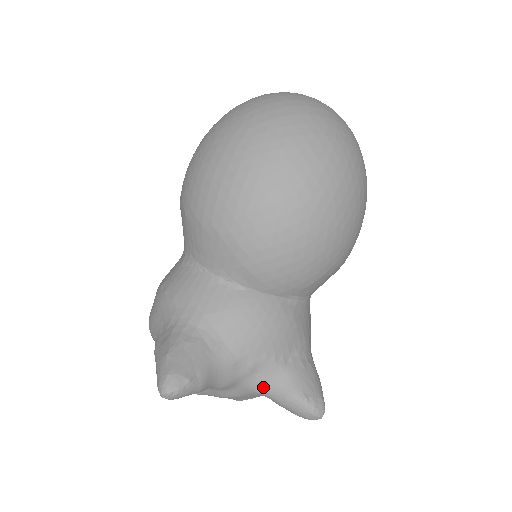
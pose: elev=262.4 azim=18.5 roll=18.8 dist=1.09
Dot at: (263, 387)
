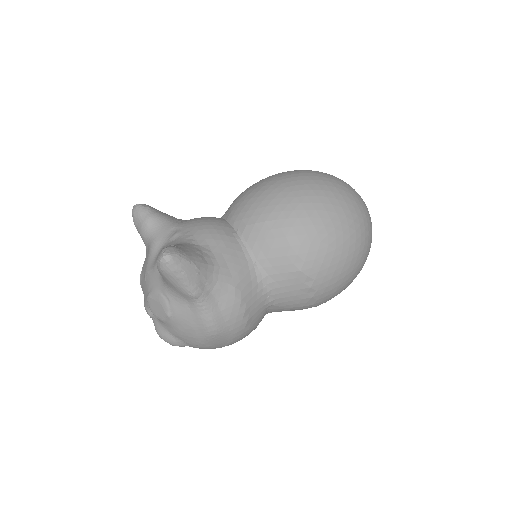
Dot at: occluded
